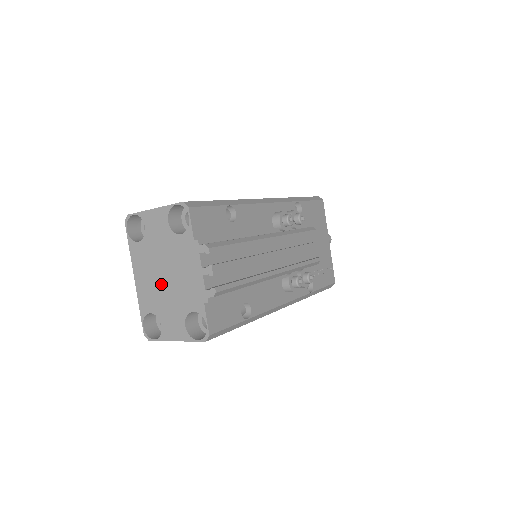
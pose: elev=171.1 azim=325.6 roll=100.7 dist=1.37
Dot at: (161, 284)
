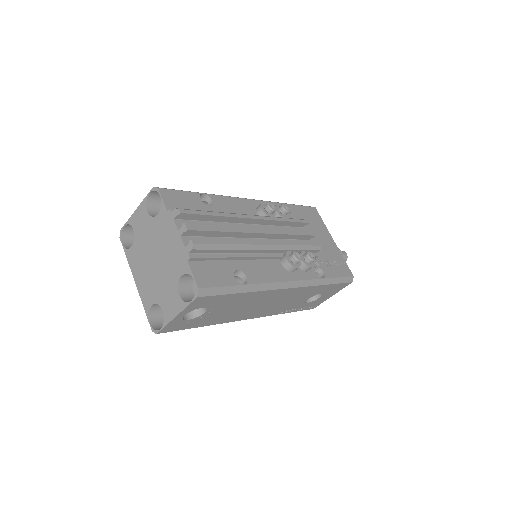
Dot at: (154, 270)
